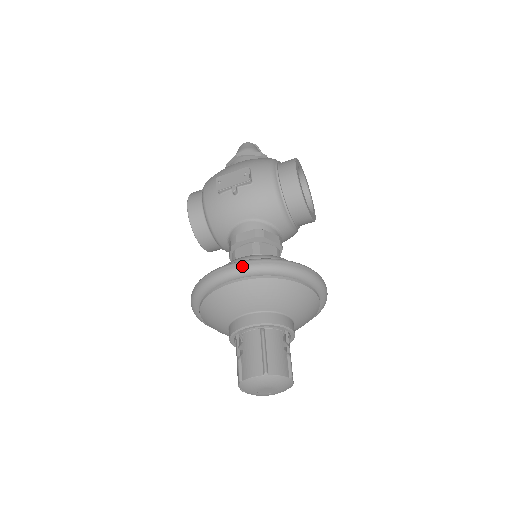
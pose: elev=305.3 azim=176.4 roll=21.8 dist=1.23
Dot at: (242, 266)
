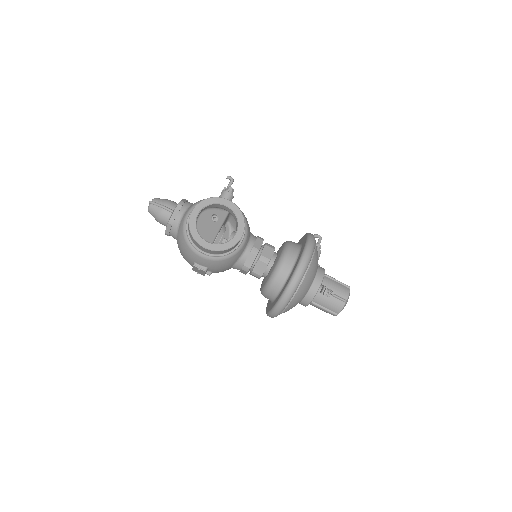
Dot at: (273, 316)
